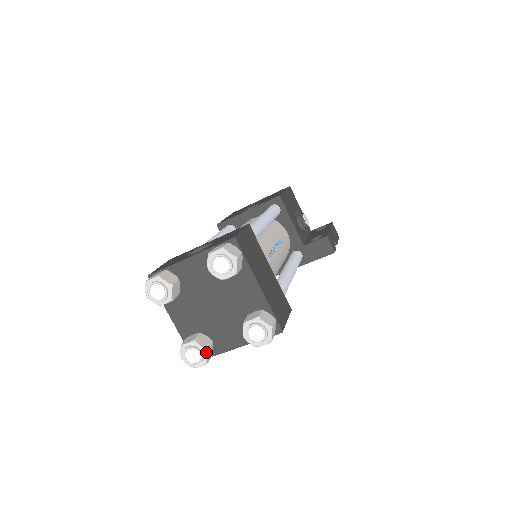
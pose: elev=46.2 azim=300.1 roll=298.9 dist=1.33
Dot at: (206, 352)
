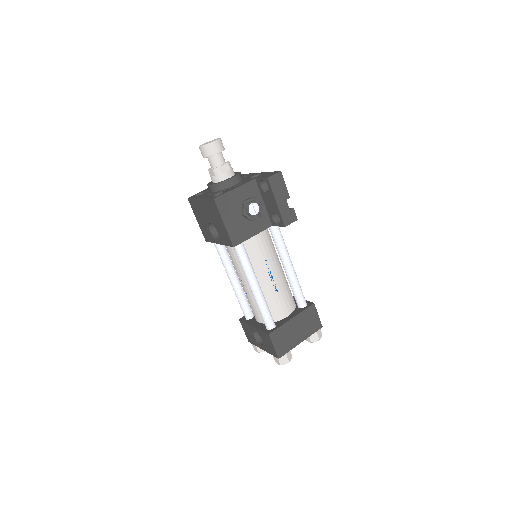
Dot at: occluded
